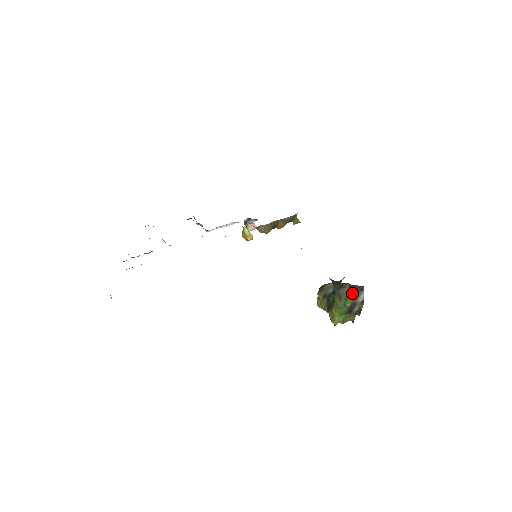
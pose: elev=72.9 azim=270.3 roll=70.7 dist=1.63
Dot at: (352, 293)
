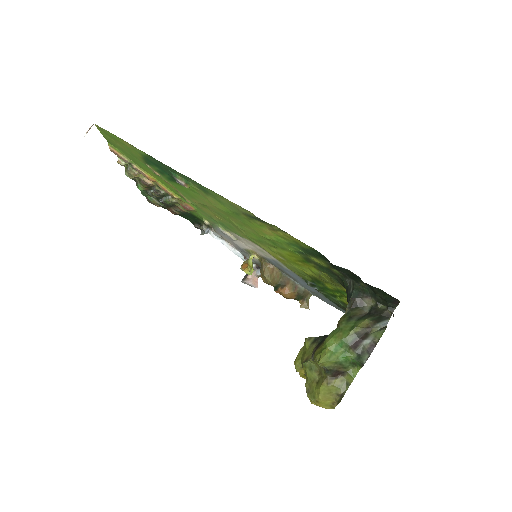
Dot at: (371, 315)
